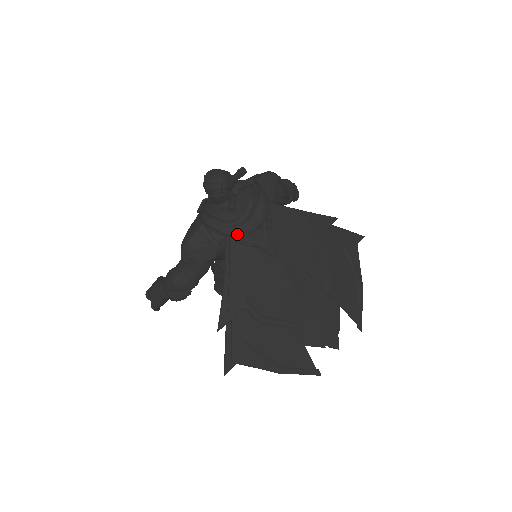
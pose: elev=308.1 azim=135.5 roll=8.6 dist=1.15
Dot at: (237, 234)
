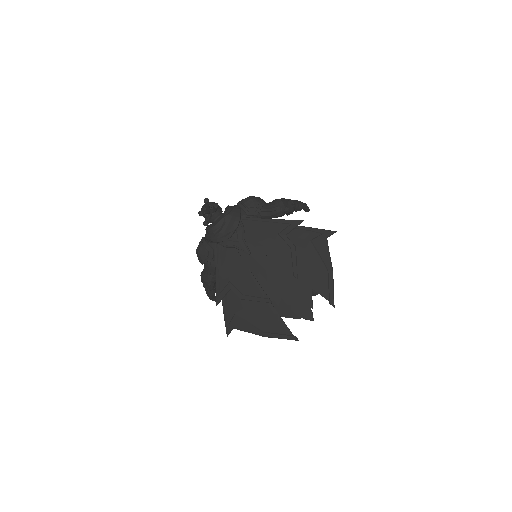
Dot at: (218, 241)
